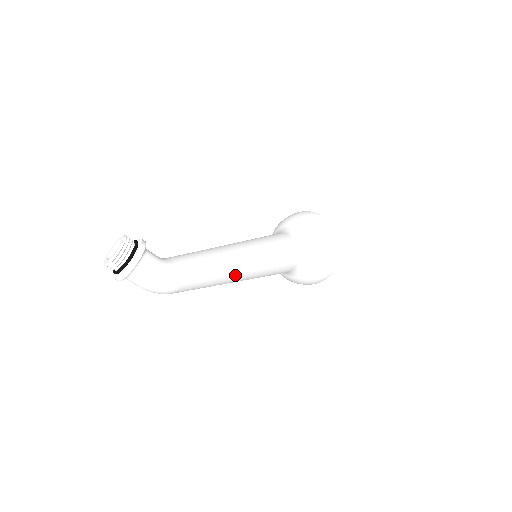
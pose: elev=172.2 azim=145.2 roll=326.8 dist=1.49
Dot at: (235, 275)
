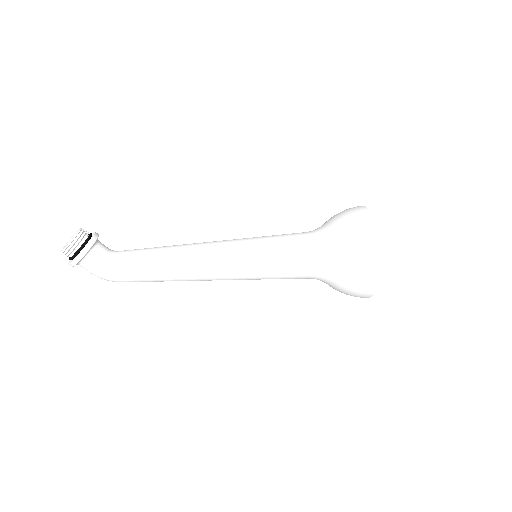
Dot at: (196, 280)
